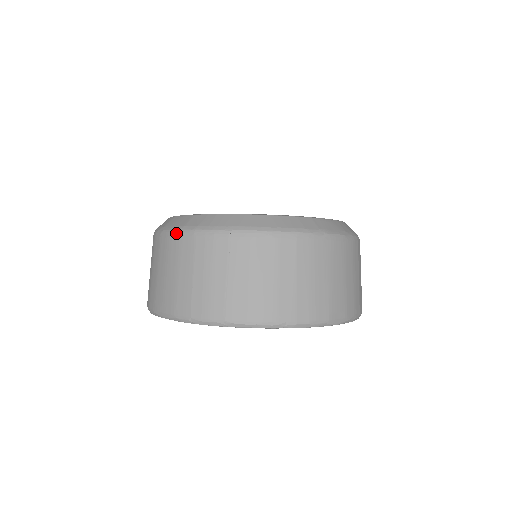
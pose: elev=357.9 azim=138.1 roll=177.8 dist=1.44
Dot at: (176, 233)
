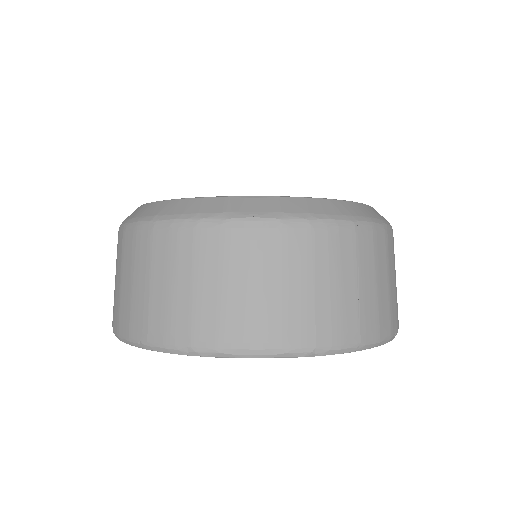
Dot at: (273, 223)
